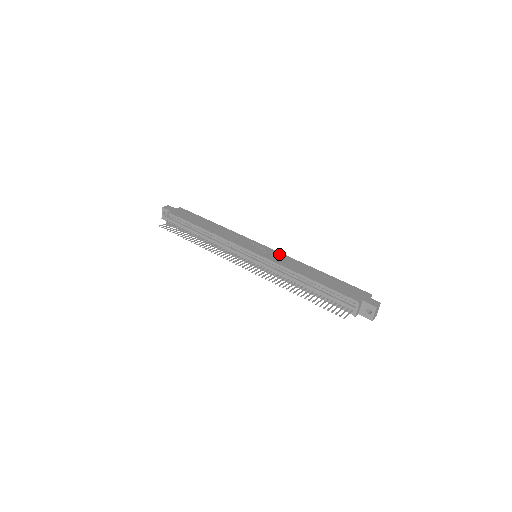
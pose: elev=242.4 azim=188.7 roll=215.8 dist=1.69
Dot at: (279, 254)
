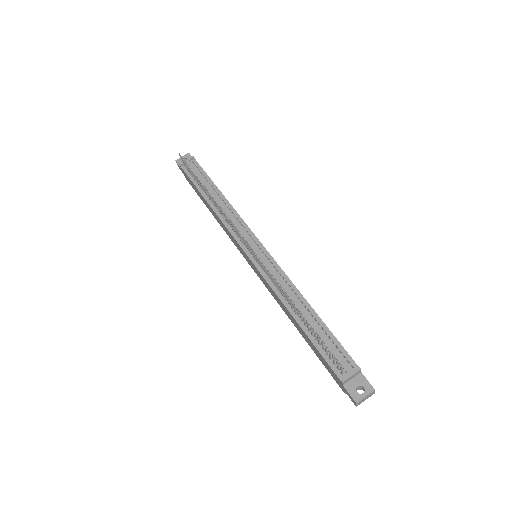
Dot at: occluded
